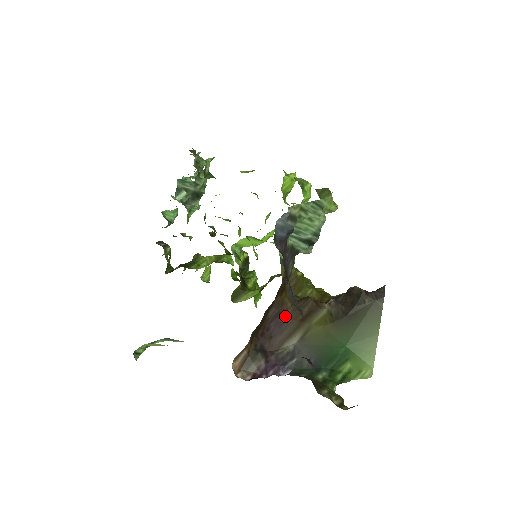
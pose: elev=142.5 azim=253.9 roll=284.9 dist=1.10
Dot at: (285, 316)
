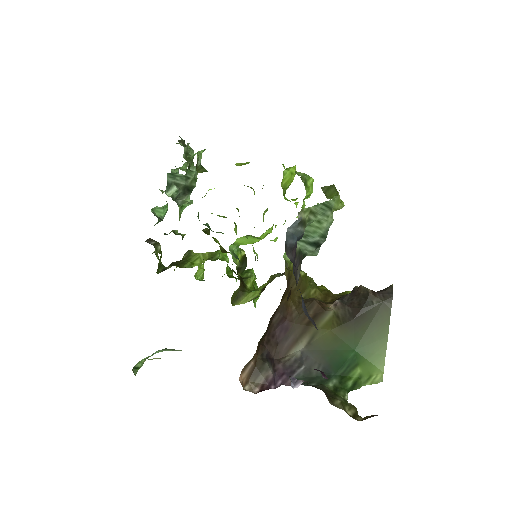
Dot at: (290, 320)
